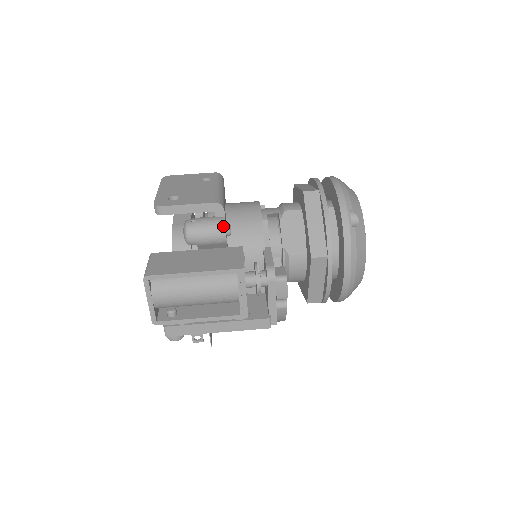
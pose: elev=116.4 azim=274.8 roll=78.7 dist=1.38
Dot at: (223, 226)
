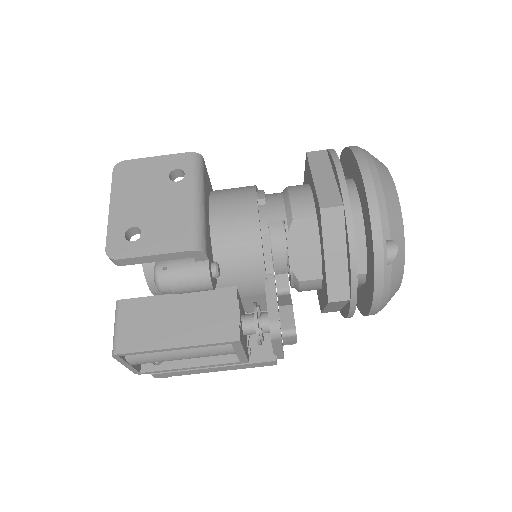
Dot at: (207, 278)
